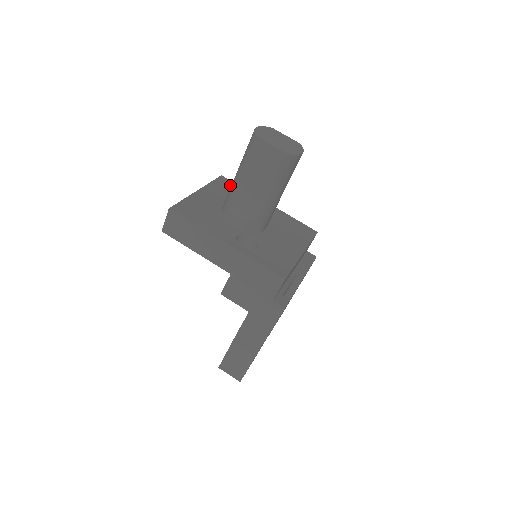
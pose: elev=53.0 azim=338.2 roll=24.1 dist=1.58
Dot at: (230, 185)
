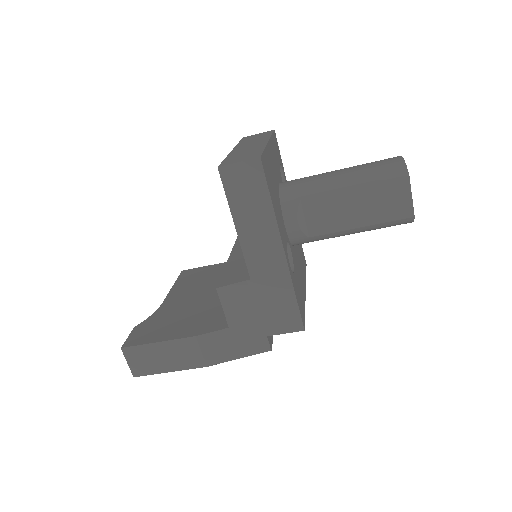
Dot at: occluded
